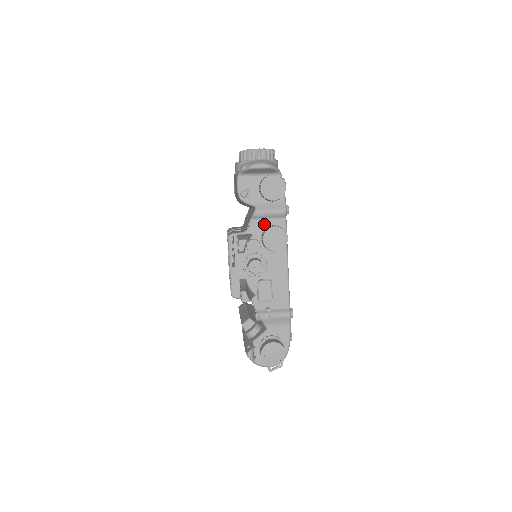
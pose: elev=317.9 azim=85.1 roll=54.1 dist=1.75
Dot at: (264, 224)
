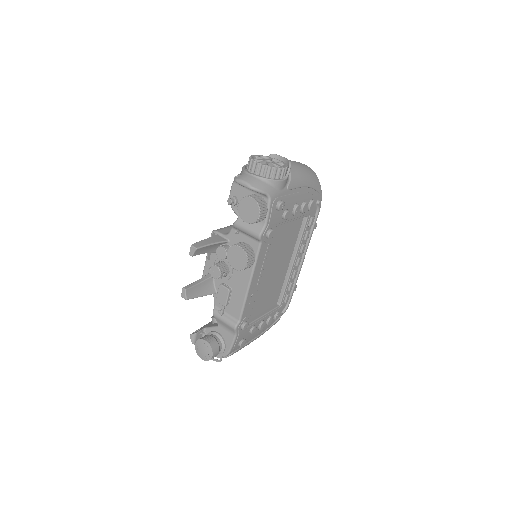
Dot at: (241, 237)
